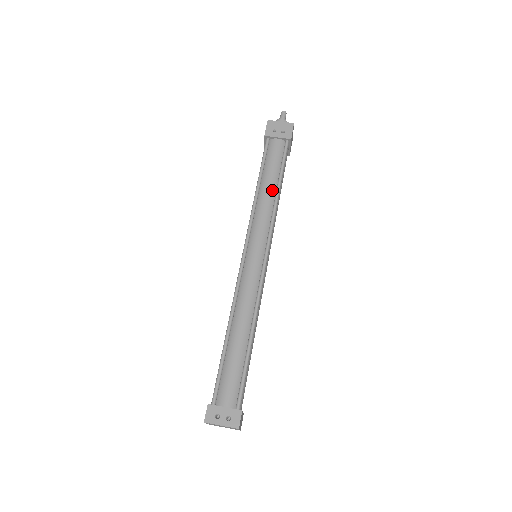
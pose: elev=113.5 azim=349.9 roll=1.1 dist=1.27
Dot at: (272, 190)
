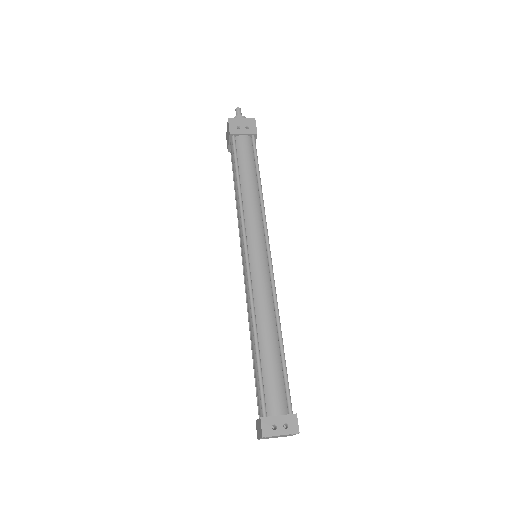
Dot at: (254, 187)
